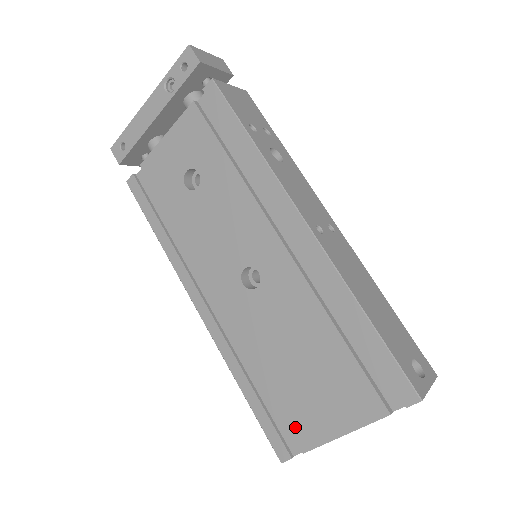
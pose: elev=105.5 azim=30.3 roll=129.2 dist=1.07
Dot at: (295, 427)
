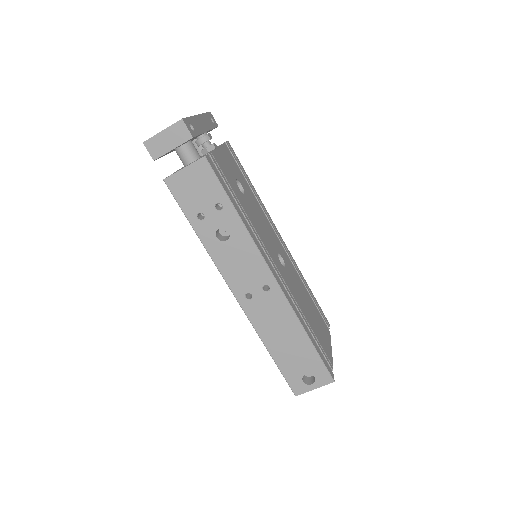
Dot at: occluded
